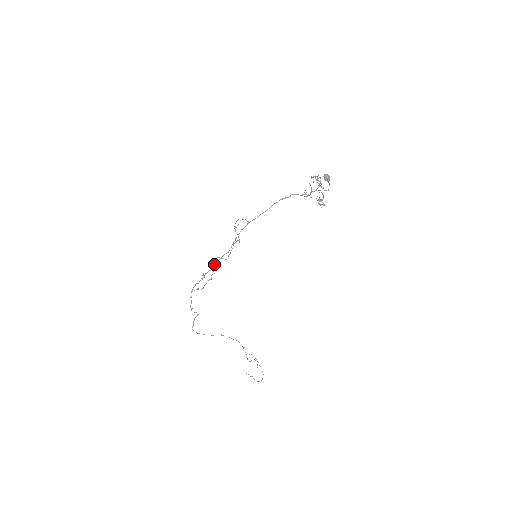
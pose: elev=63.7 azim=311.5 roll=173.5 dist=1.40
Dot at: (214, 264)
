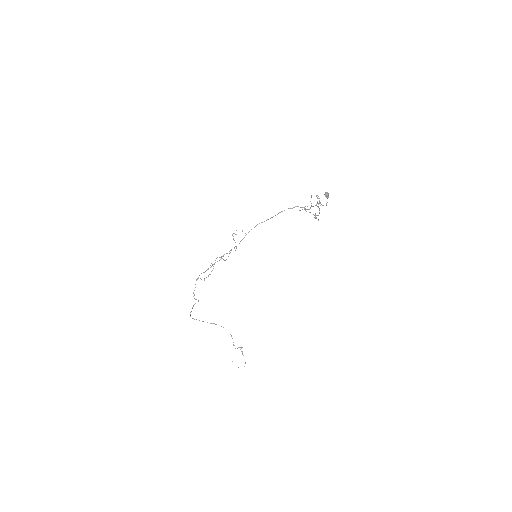
Dot at: occluded
